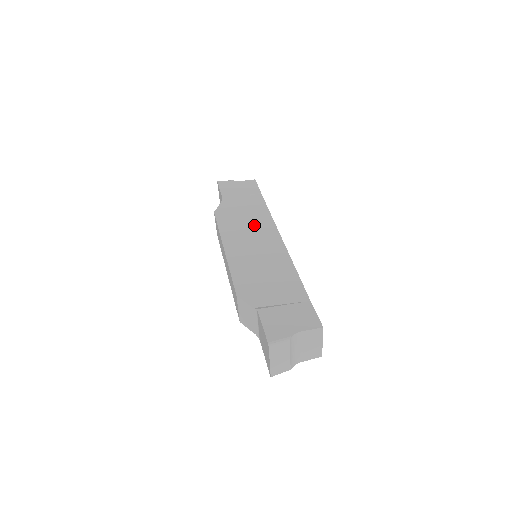
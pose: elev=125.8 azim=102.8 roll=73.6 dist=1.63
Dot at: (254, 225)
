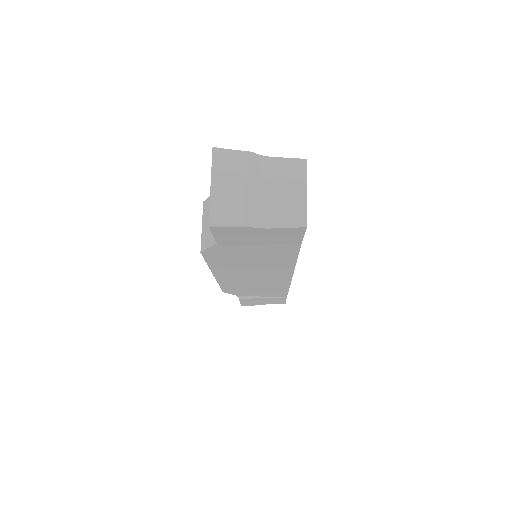
Dot at: occluded
